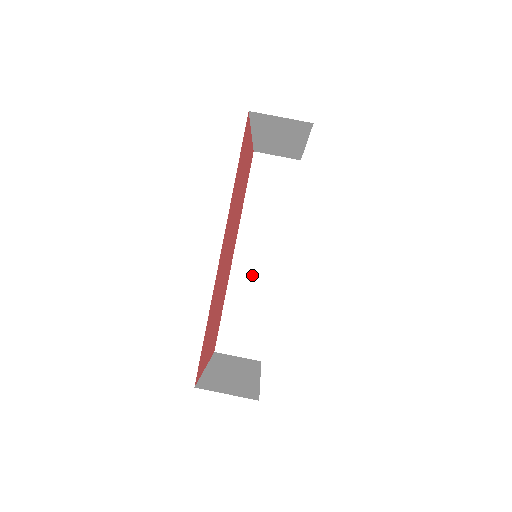
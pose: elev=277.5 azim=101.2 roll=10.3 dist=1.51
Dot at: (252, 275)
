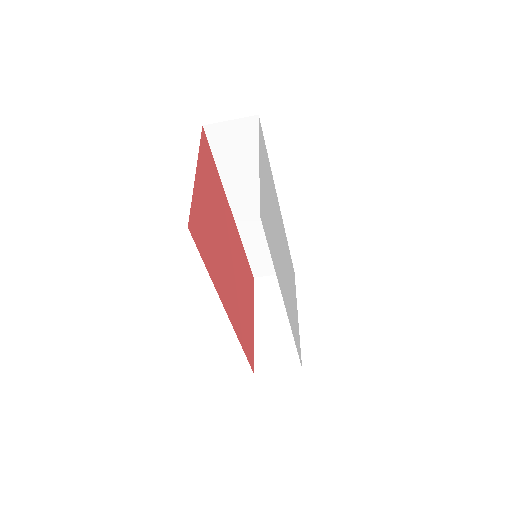
Dot at: (258, 225)
